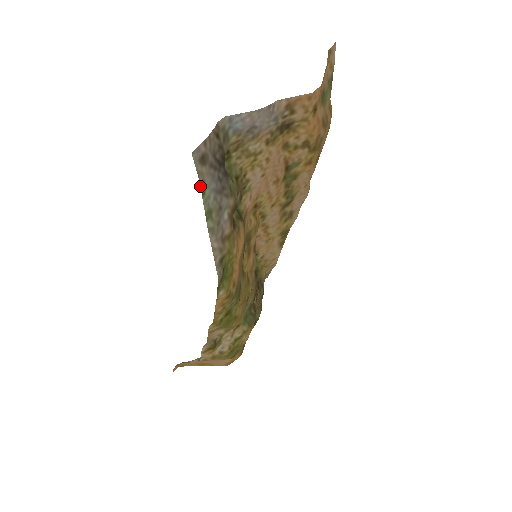
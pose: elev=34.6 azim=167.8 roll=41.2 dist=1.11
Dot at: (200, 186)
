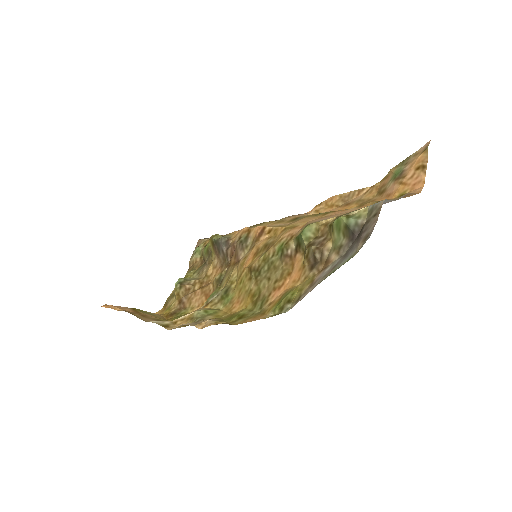
Dot at: occluded
